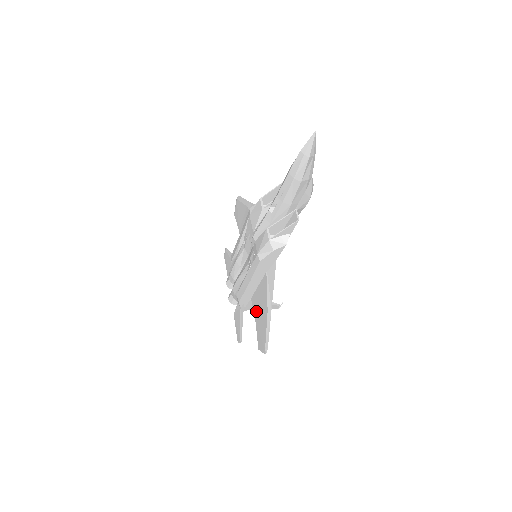
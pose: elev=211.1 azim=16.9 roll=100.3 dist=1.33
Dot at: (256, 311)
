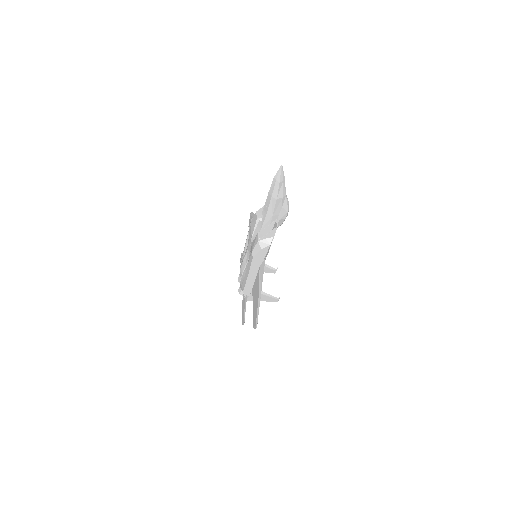
Dot at: (254, 298)
